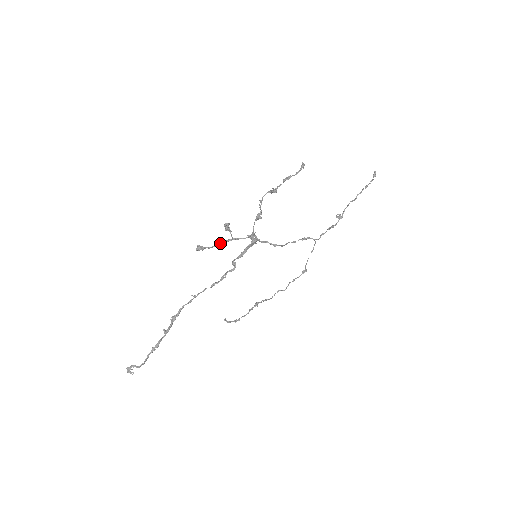
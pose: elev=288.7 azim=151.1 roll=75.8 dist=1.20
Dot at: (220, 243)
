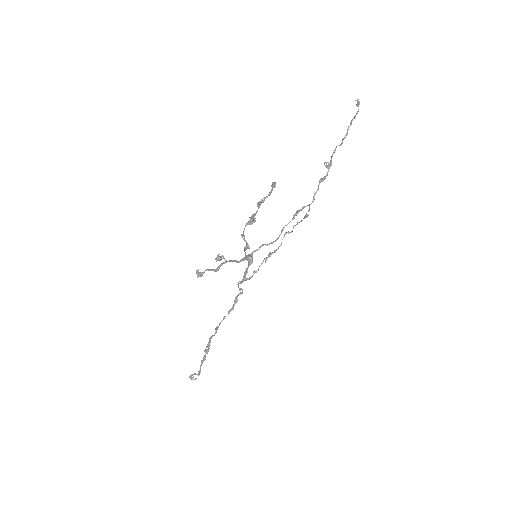
Dot at: (217, 267)
